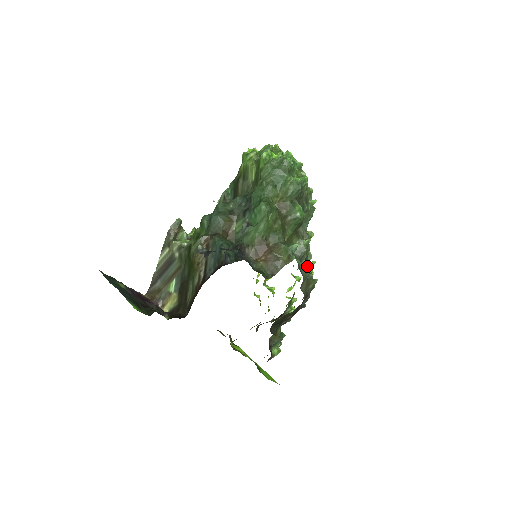
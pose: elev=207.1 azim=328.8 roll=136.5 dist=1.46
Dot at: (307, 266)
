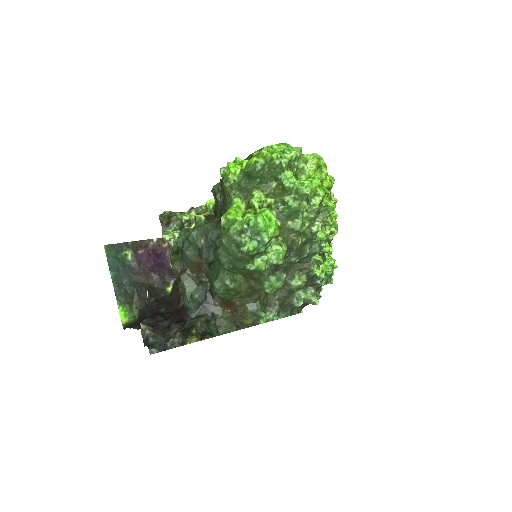
Dot at: (301, 297)
